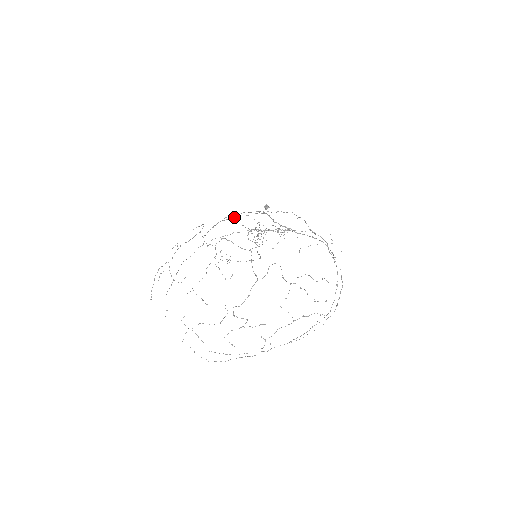
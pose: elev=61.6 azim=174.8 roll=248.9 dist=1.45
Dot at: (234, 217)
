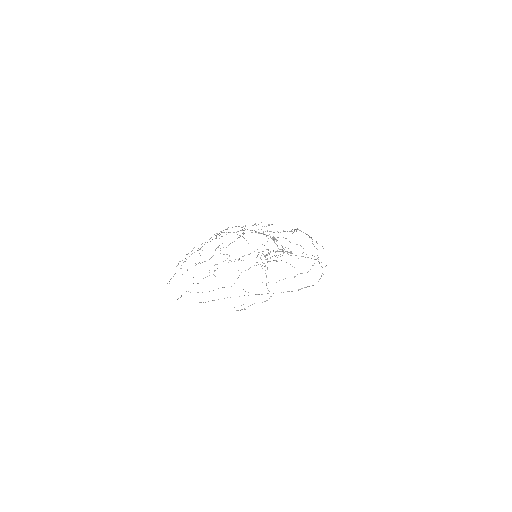
Dot at: occluded
